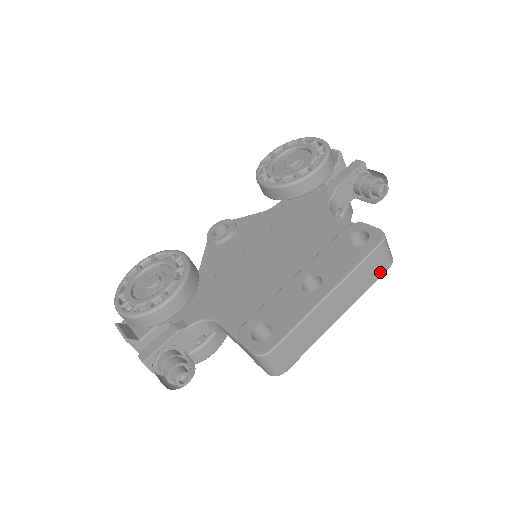
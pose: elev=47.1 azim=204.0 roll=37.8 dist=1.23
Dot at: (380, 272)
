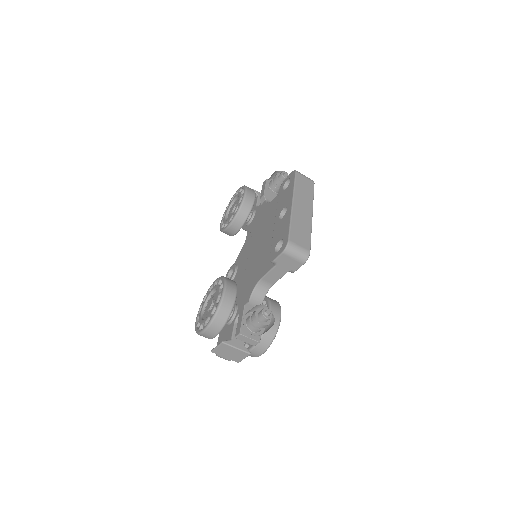
Dot at: (311, 187)
